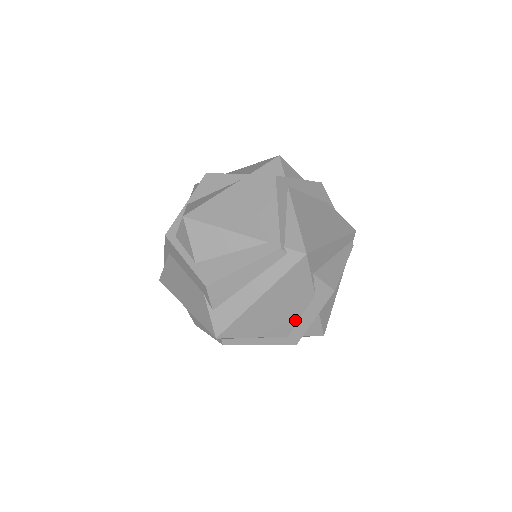
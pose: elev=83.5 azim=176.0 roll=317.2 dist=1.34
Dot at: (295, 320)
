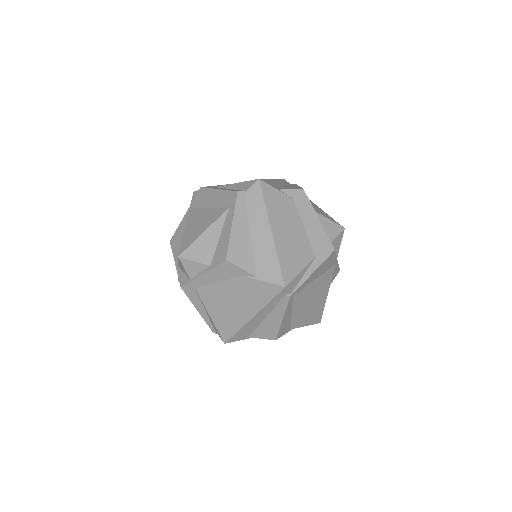
Dot at: occluded
